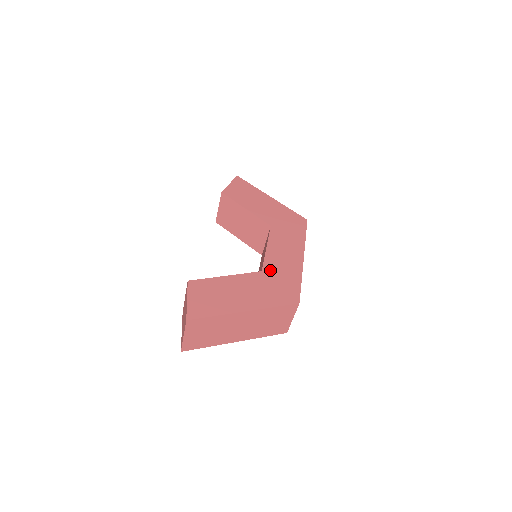
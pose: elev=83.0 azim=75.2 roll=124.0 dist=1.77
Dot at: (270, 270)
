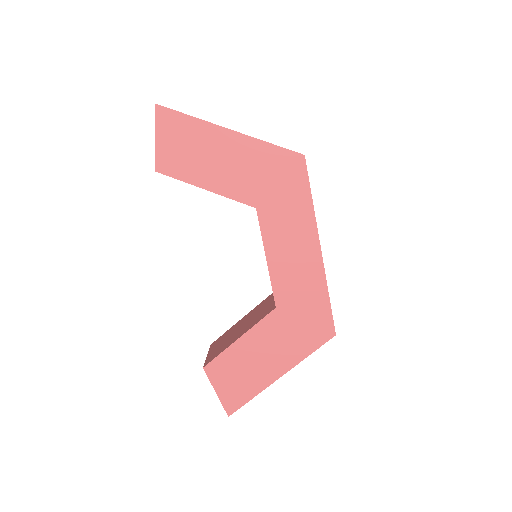
Dot at: (285, 300)
